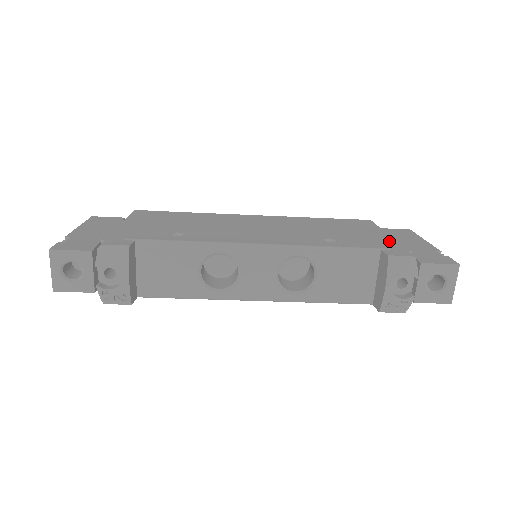
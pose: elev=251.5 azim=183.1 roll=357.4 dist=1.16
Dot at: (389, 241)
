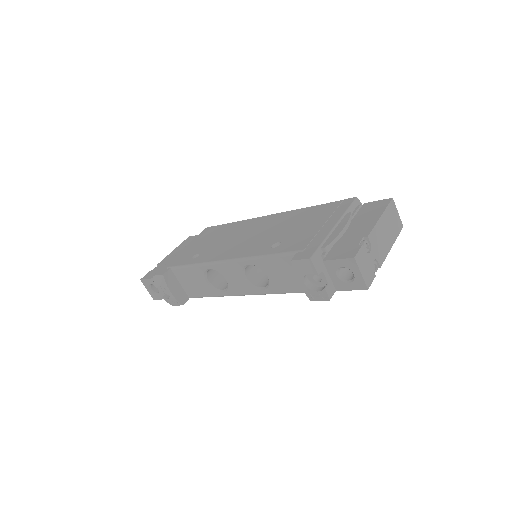
Dot at: (321, 236)
